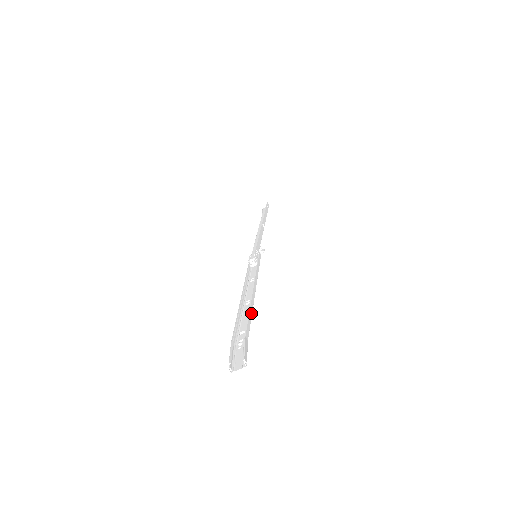
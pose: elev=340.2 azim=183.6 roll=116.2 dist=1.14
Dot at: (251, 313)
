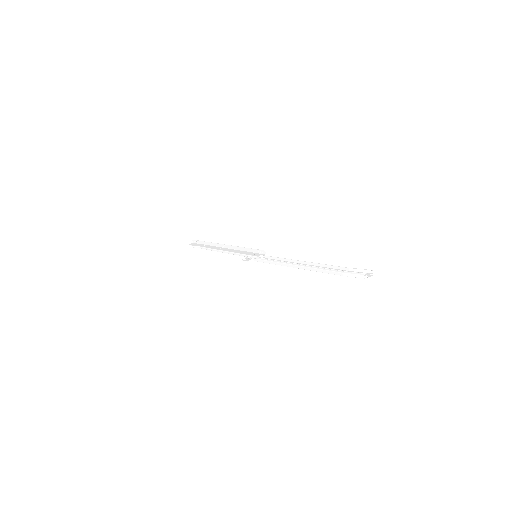
Dot at: (324, 266)
